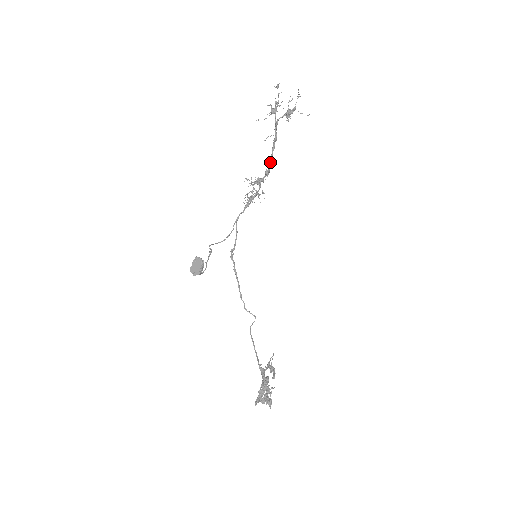
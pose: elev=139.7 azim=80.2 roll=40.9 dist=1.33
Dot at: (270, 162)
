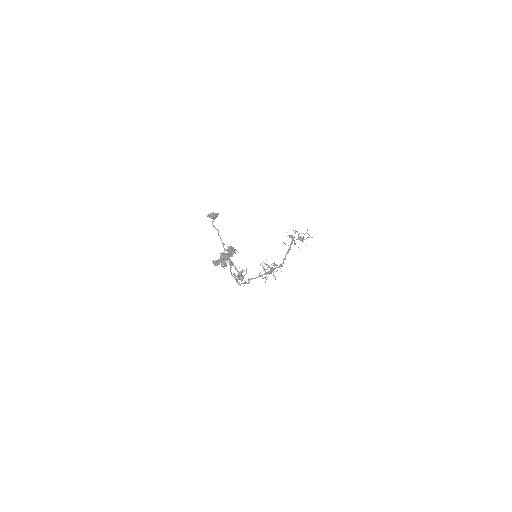
Dot at: (284, 259)
